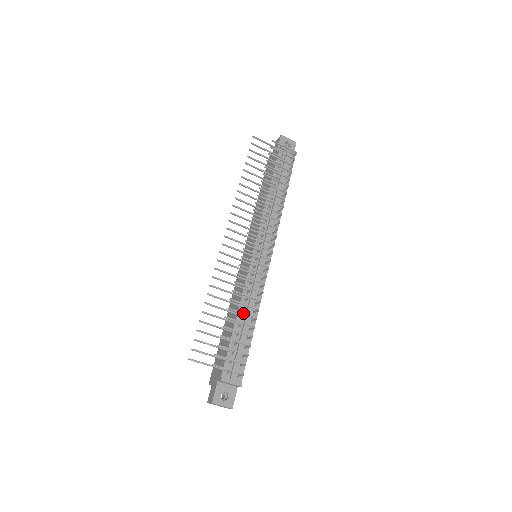
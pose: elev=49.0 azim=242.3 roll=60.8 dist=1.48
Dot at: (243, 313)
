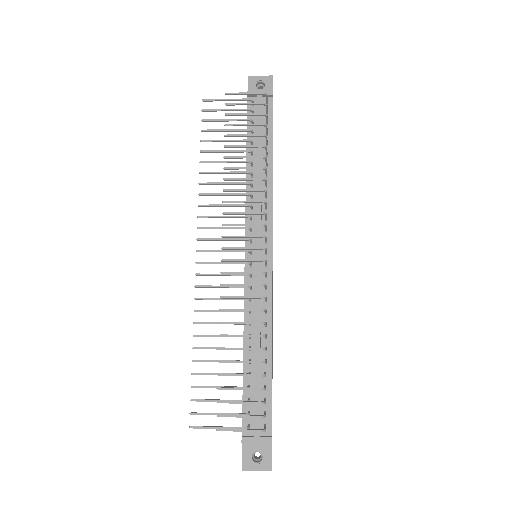
Dot at: (242, 348)
